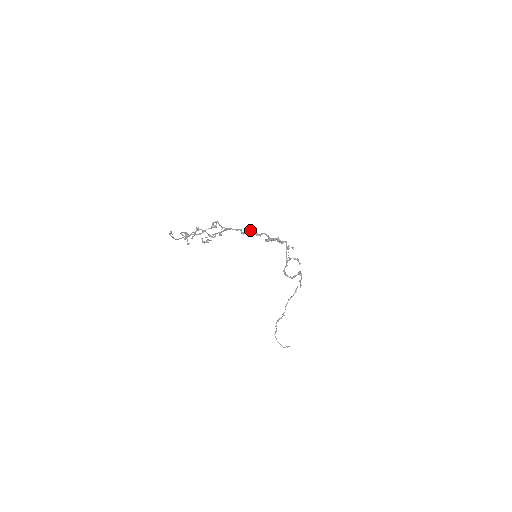
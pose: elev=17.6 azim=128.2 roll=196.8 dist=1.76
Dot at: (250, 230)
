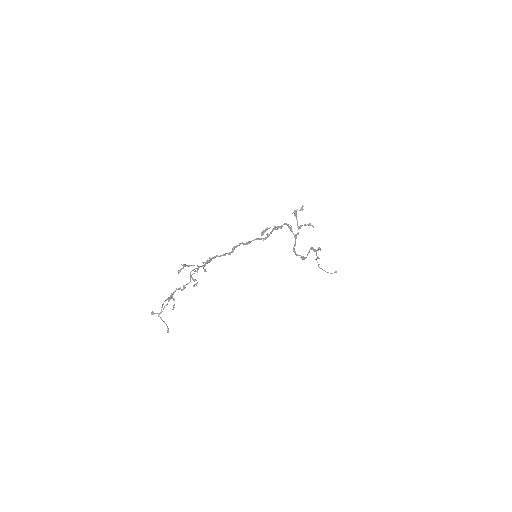
Dot at: (236, 246)
